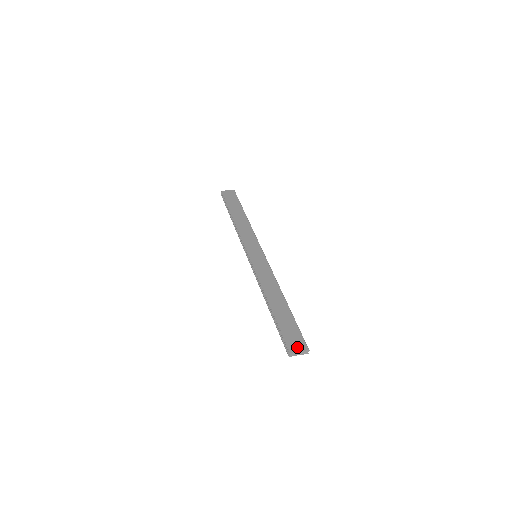
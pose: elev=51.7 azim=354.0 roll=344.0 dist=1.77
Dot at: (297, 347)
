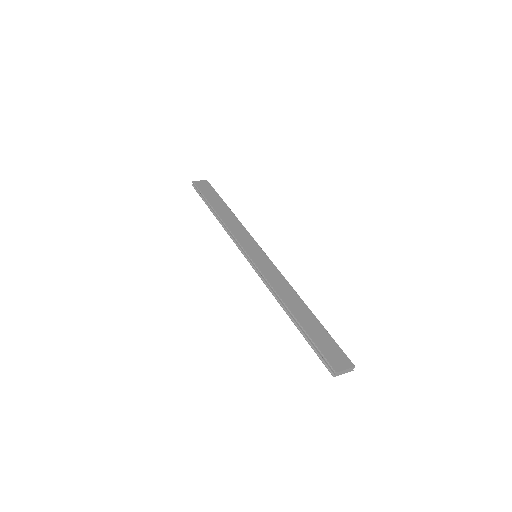
Dot at: (341, 364)
